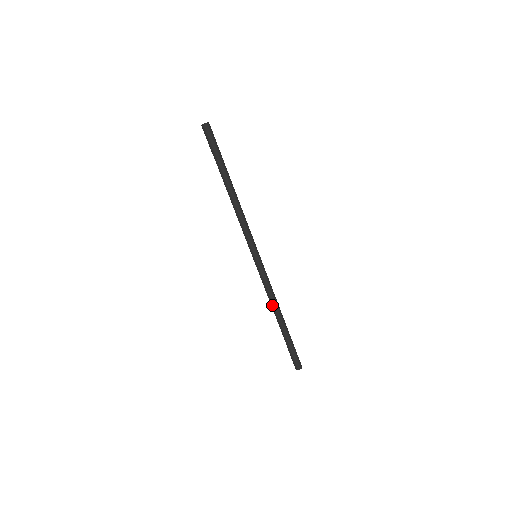
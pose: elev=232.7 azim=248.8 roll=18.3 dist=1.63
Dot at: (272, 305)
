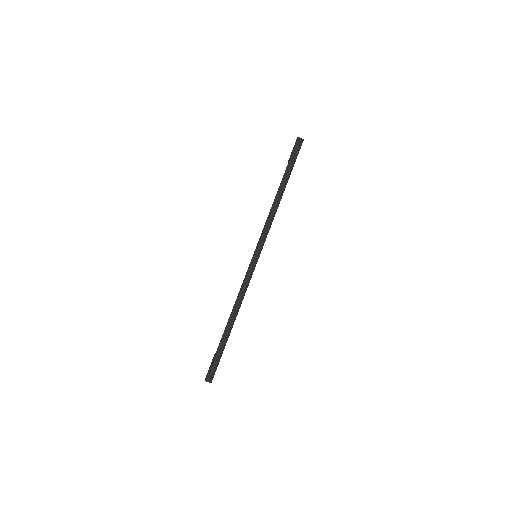
Dot at: (236, 305)
